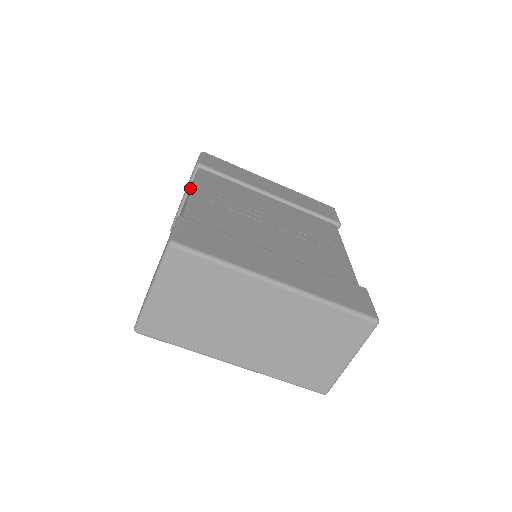
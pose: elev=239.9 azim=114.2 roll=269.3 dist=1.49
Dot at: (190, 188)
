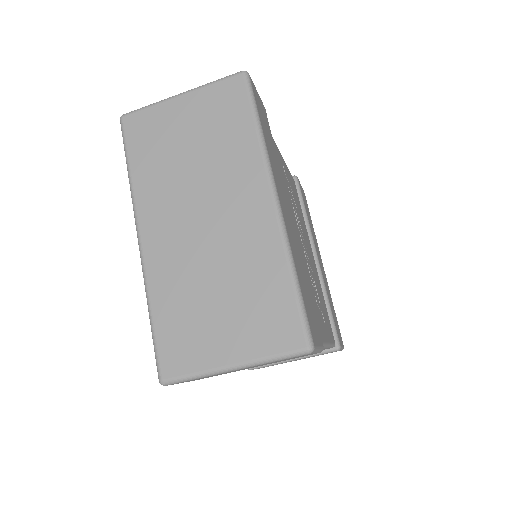
Dot at: occluded
